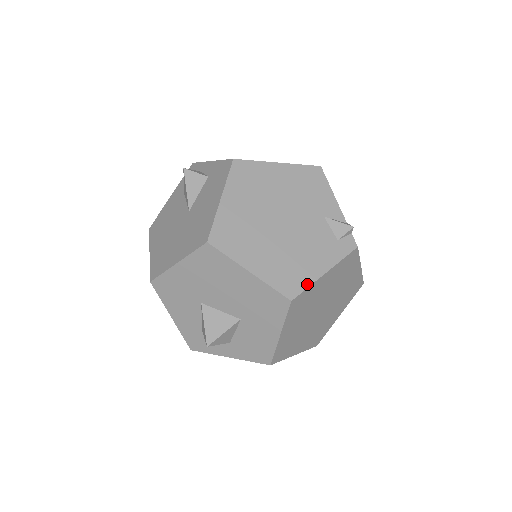
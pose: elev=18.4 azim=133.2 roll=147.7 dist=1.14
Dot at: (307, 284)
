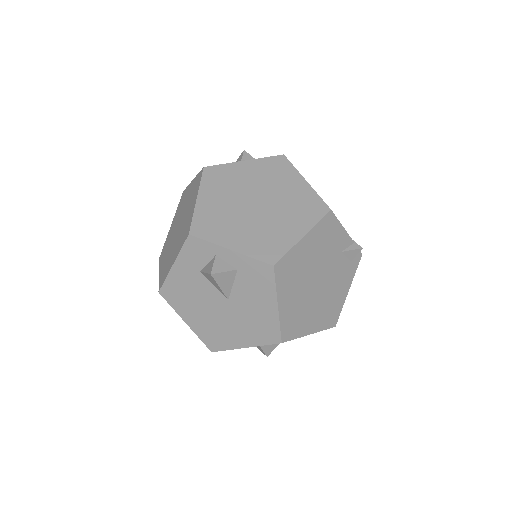
Dot at: (341, 308)
